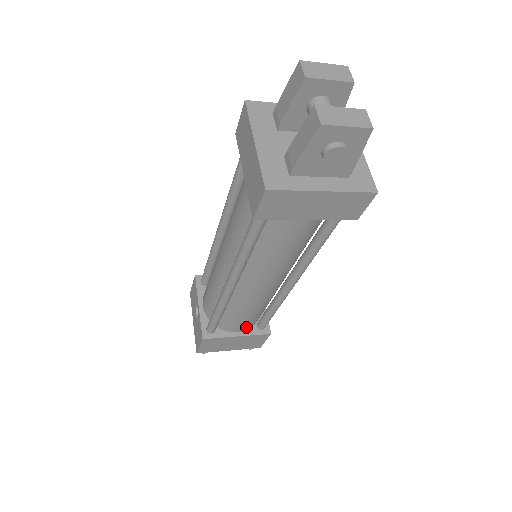
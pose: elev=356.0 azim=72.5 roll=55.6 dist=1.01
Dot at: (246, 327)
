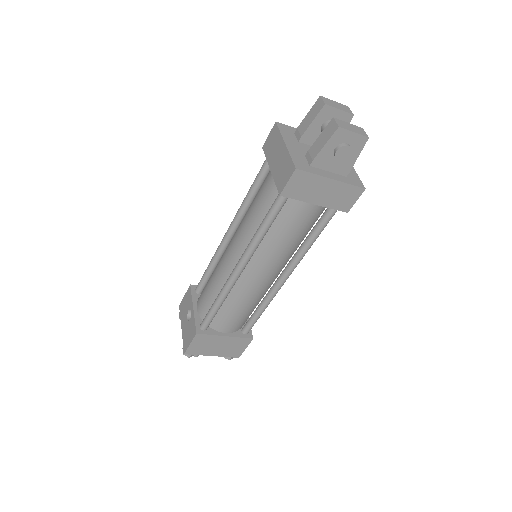
Dot at: (234, 328)
